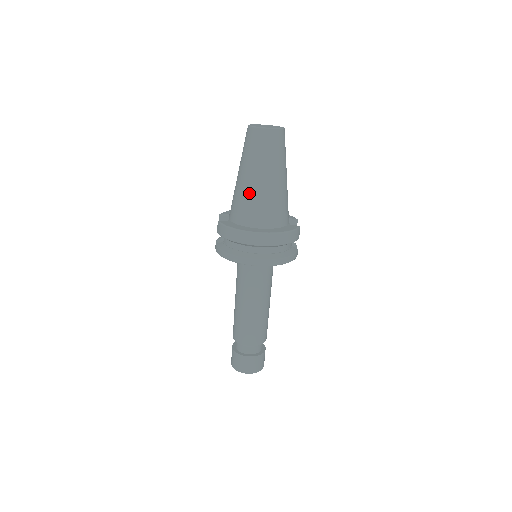
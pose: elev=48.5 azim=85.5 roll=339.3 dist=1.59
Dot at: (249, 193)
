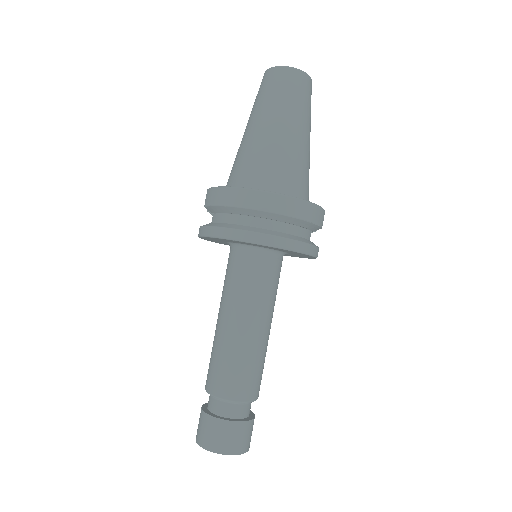
Dot at: (257, 146)
